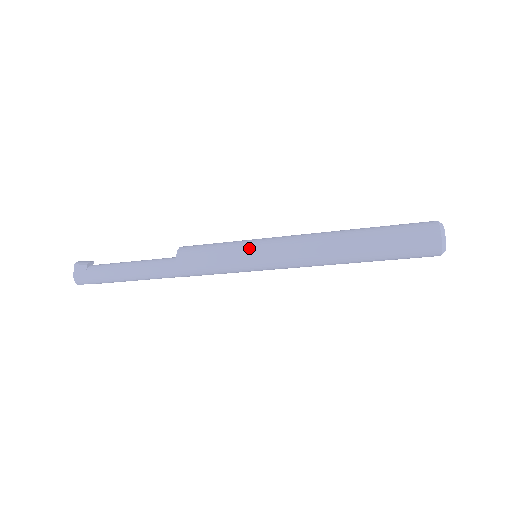
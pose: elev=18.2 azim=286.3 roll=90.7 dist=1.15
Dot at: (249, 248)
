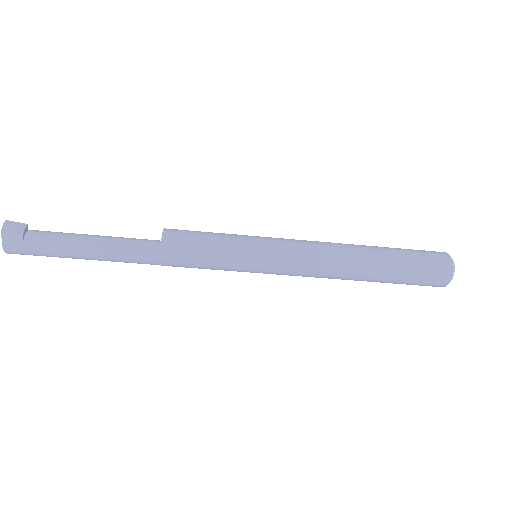
Dot at: (255, 257)
